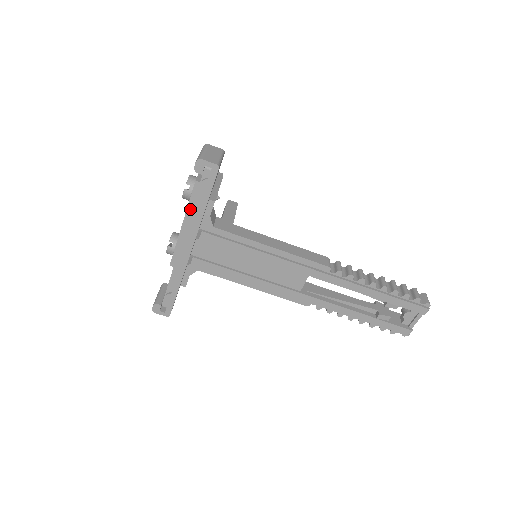
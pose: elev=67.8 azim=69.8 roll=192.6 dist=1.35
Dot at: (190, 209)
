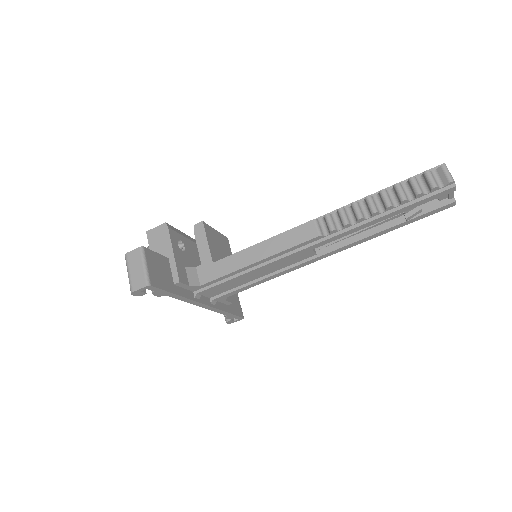
Dot at: occluded
